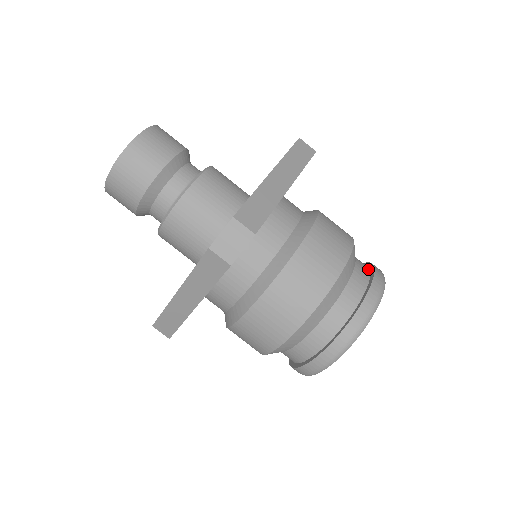
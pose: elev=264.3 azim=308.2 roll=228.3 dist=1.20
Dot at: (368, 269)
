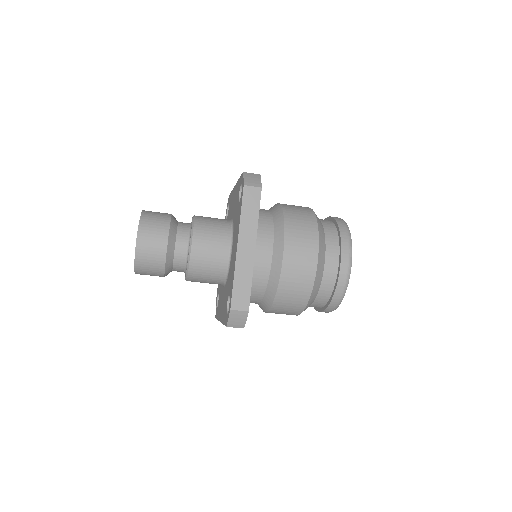
Dot at: (337, 241)
